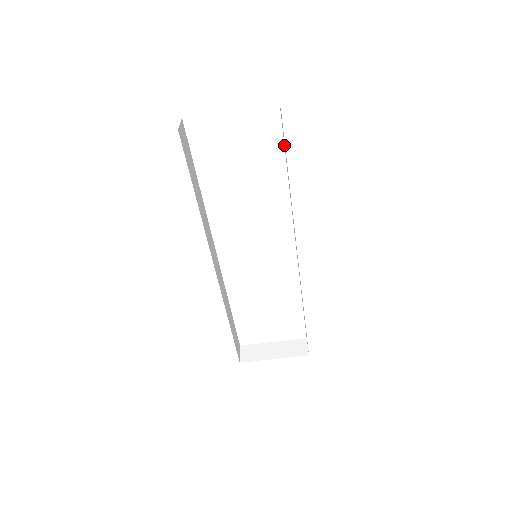
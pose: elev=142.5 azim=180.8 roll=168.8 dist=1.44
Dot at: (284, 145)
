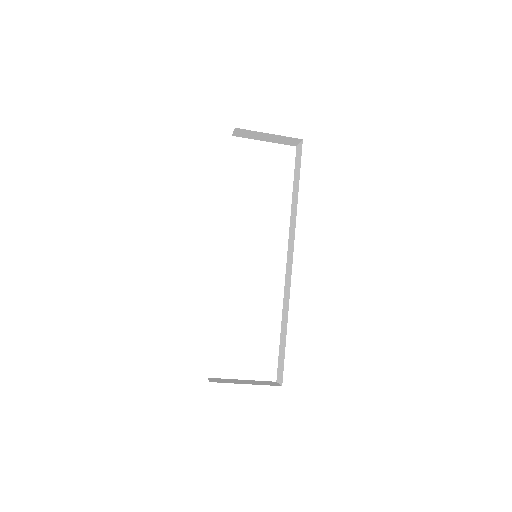
Dot at: (294, 175)
